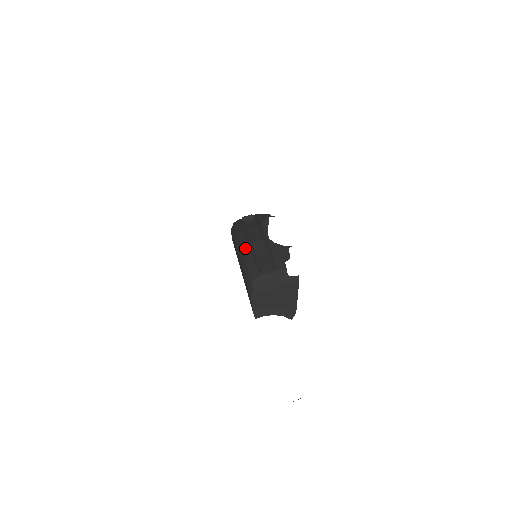
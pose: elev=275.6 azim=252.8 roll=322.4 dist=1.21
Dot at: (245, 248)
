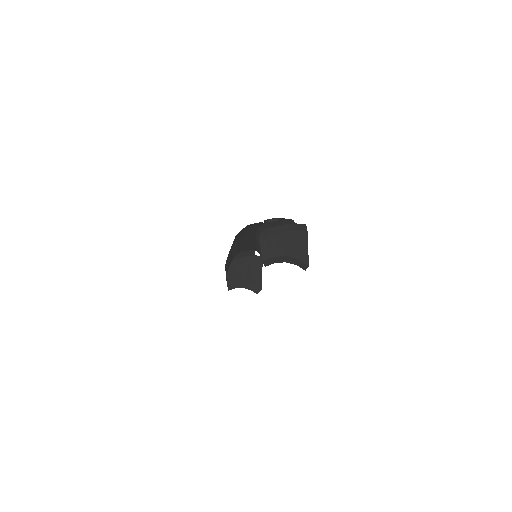
Dot at: (247, 226)
